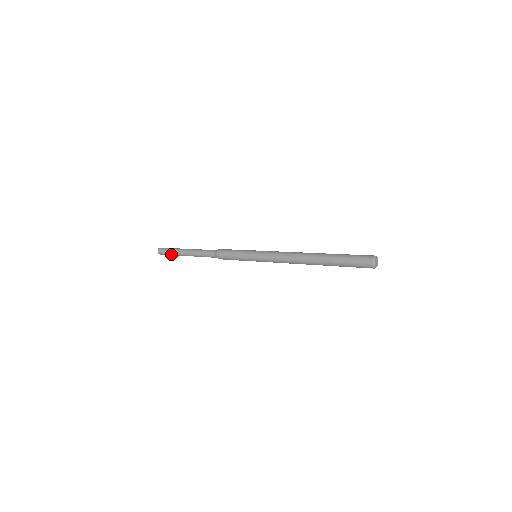
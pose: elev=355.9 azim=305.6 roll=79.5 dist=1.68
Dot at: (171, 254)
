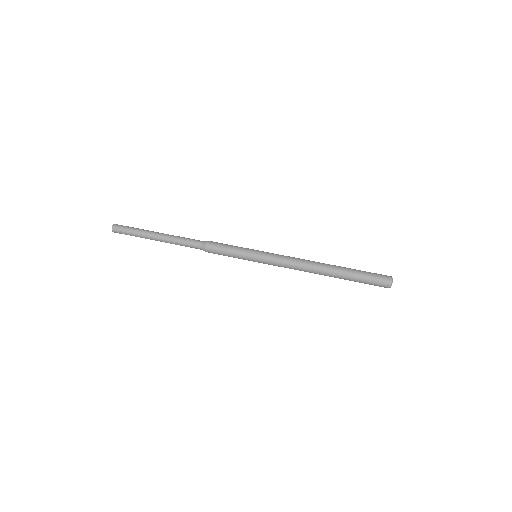
Dot at: occluded
